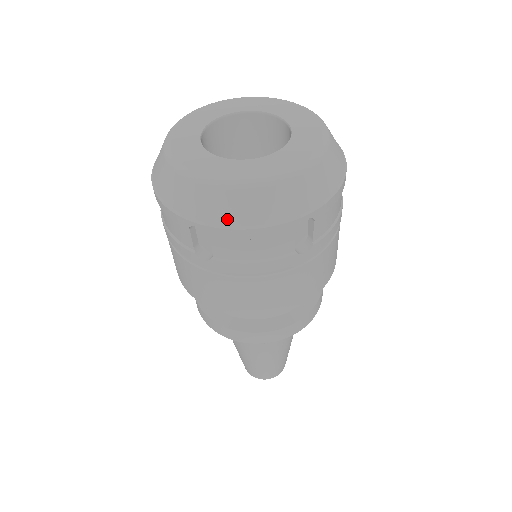
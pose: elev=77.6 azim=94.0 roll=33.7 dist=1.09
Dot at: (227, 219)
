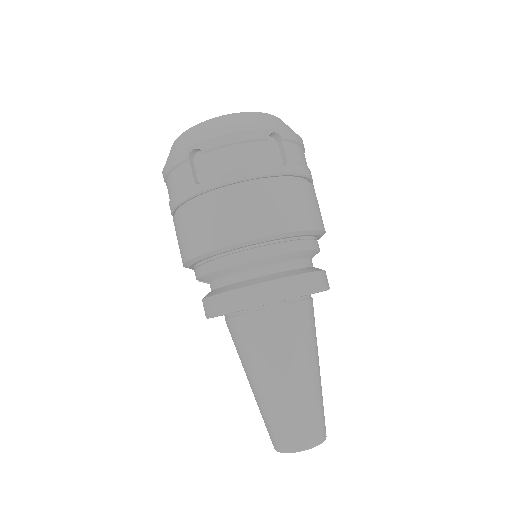
Dot at: (215, 133)
